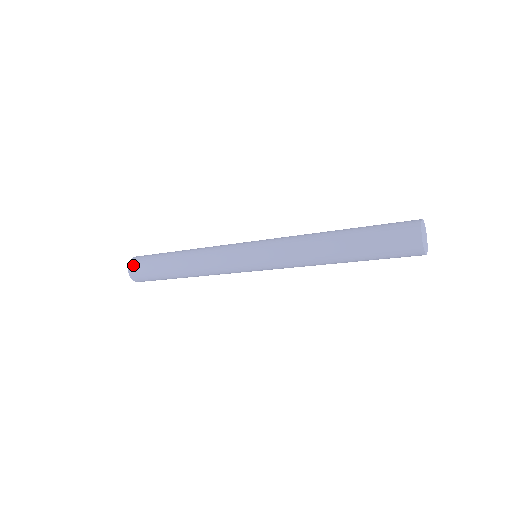
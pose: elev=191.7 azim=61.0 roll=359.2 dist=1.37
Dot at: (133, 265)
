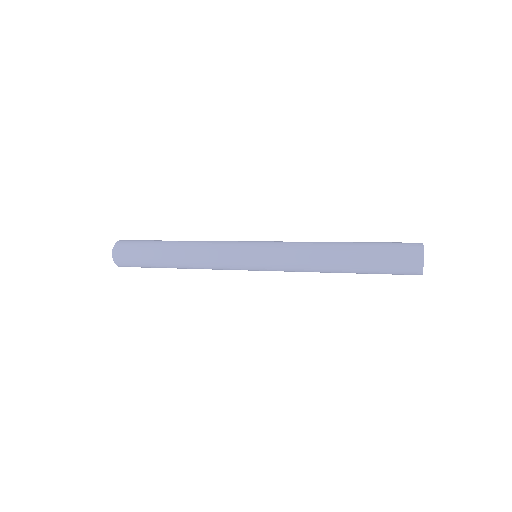
Dot at: (121, 244)
